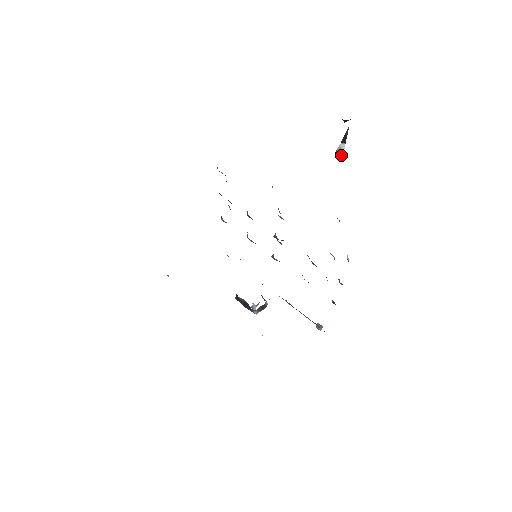
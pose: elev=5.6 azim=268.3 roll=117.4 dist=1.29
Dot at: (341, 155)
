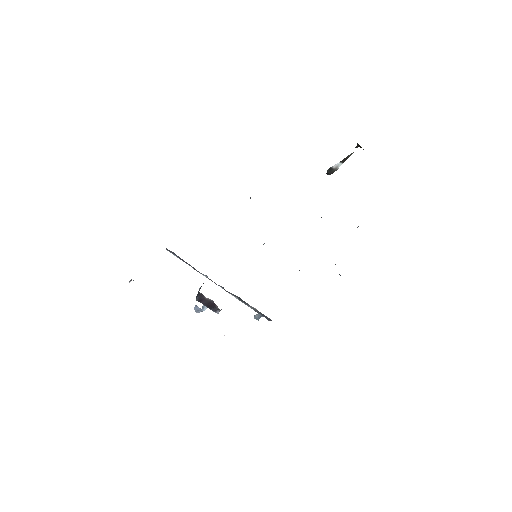
Dot at: (333, 171)
